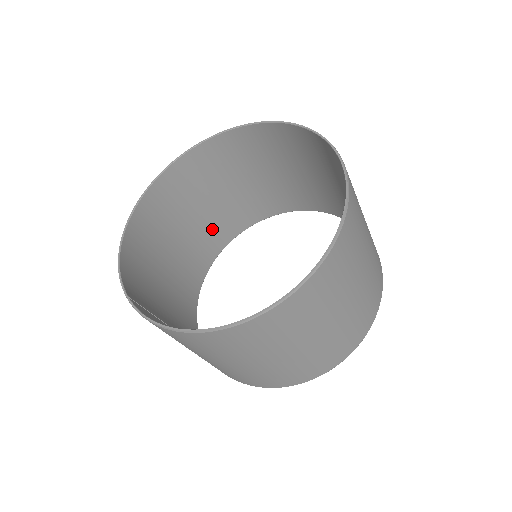
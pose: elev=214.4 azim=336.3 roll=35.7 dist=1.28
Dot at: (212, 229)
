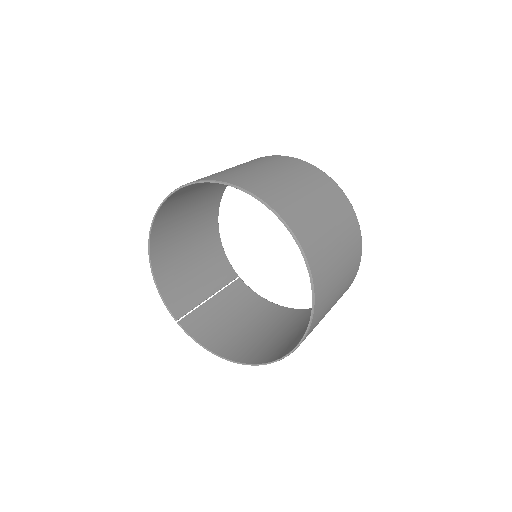
Dot at: (213, 188)
